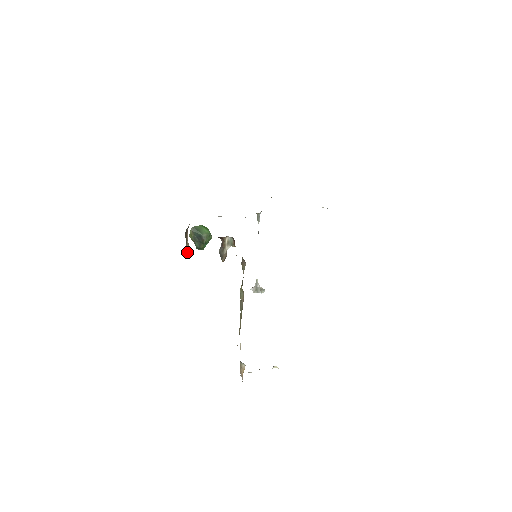
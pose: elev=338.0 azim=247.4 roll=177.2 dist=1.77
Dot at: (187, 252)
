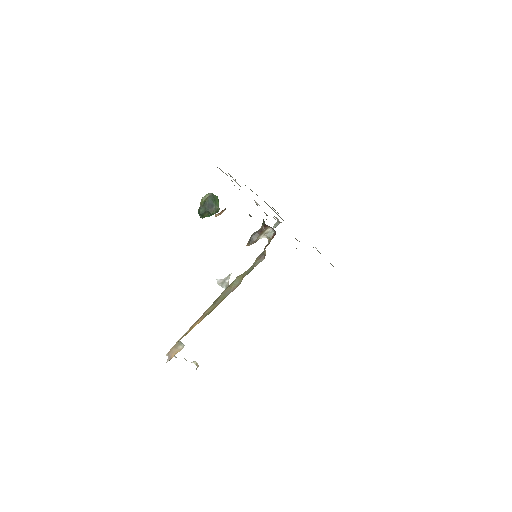
Dot at: (218, 215)
